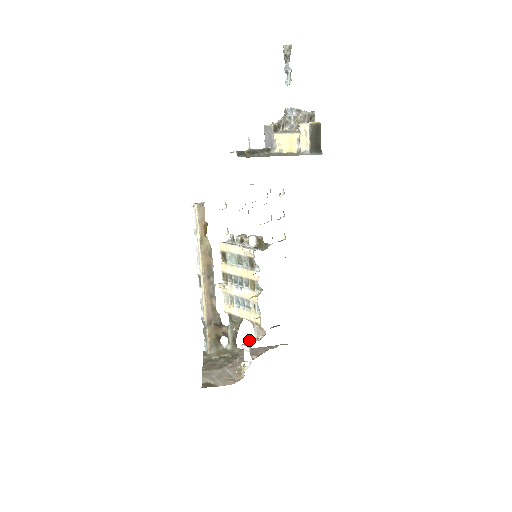
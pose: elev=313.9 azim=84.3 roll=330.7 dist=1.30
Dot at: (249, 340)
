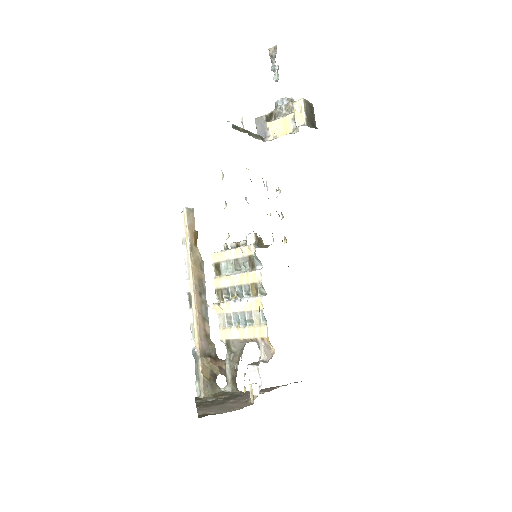
Dot at: occluded
